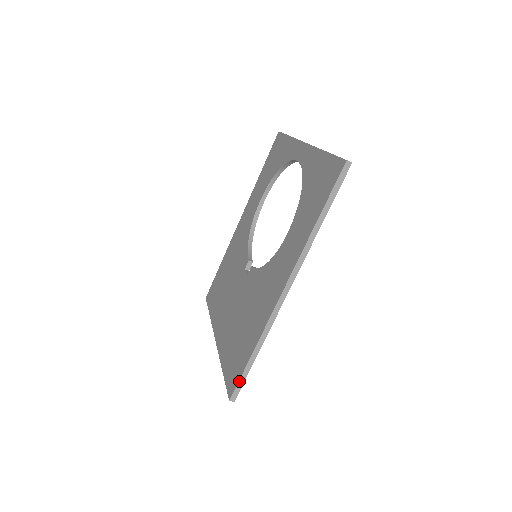
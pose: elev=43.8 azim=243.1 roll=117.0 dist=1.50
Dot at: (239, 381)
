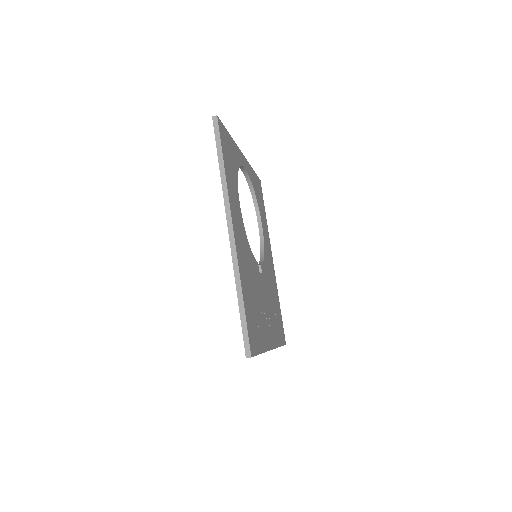
Dot at: (243, 333)
